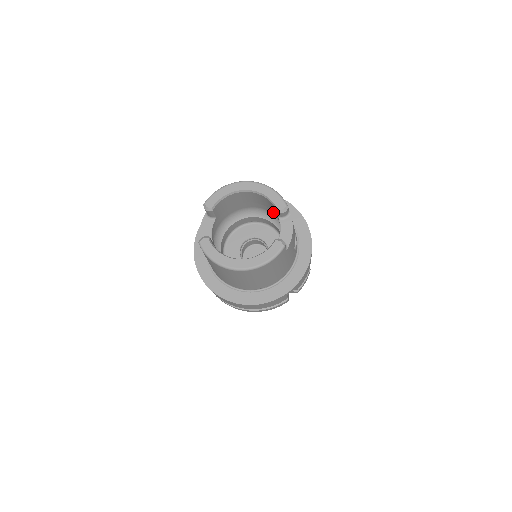
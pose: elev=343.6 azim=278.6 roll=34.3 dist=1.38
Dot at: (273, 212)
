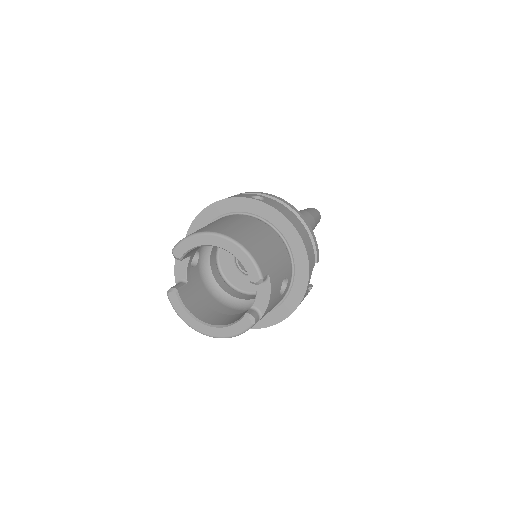
Dot at: occluded
